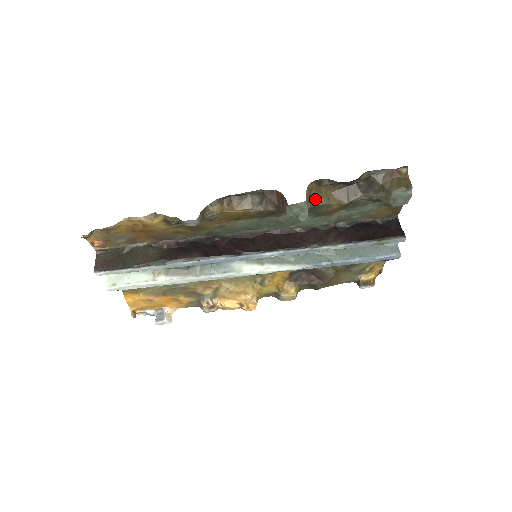
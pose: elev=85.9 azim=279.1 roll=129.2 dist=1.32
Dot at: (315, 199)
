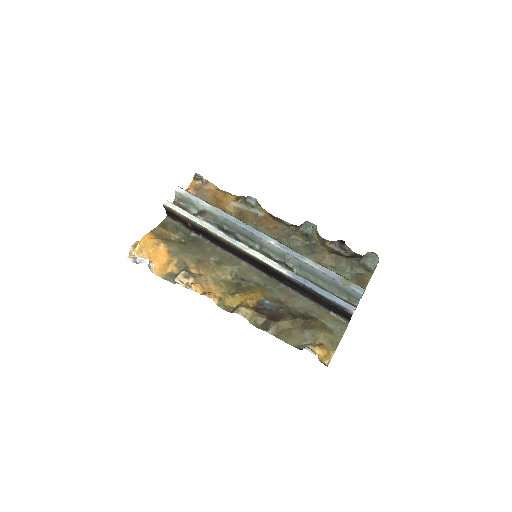
Dot at: (319, 241)
